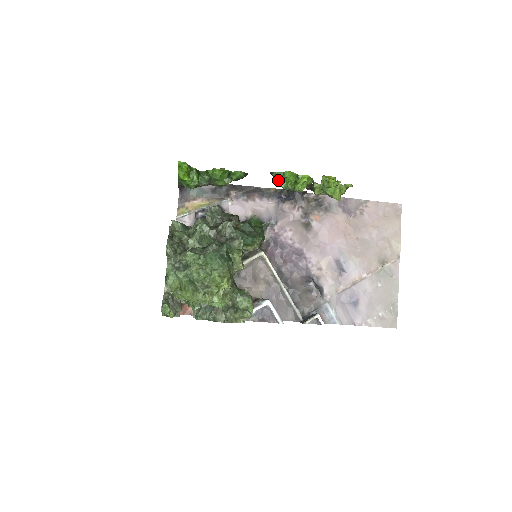
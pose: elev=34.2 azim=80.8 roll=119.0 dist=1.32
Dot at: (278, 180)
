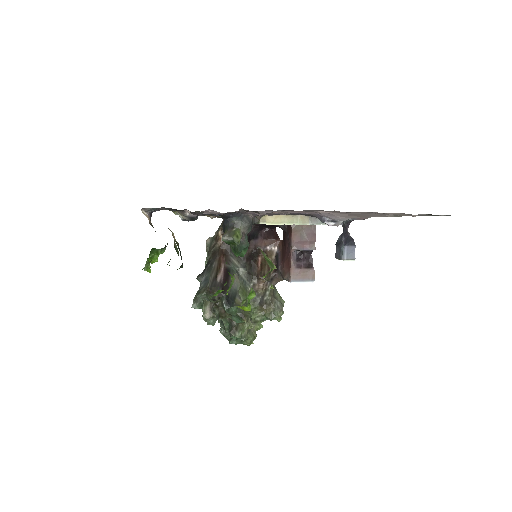
Dot at: occluded
